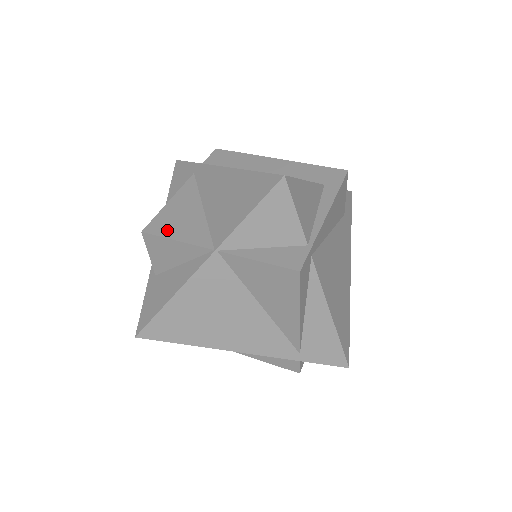
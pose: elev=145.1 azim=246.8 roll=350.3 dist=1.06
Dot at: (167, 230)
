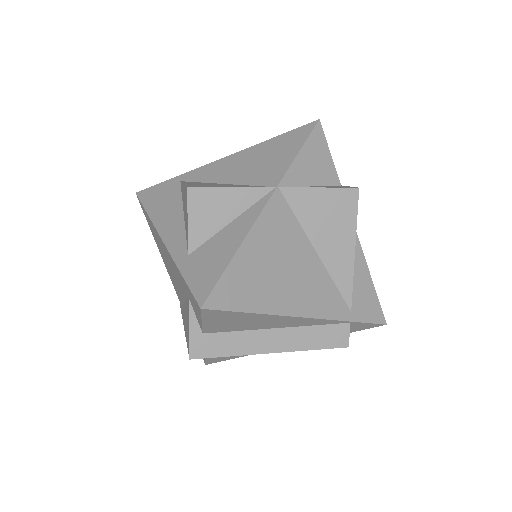
Dot at: (212, 186)
